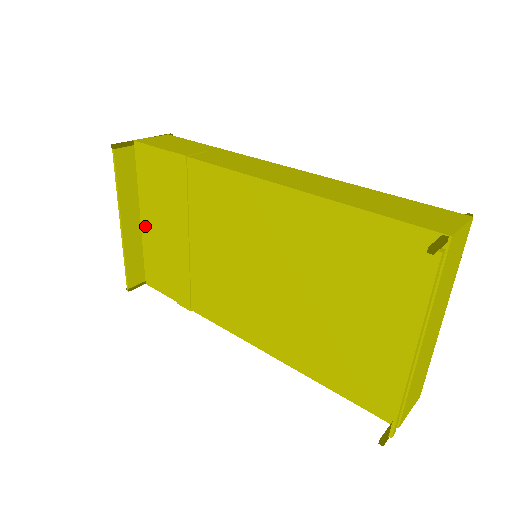
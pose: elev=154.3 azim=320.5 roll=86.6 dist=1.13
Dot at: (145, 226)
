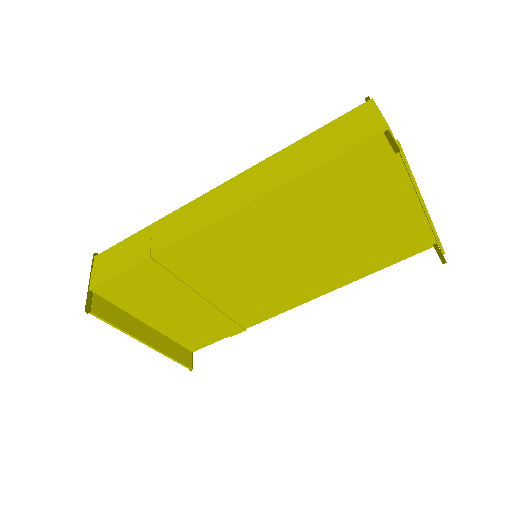
Dot at: (157, 325)
